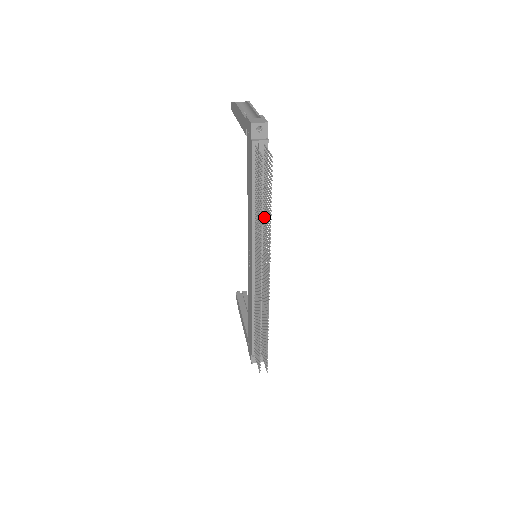
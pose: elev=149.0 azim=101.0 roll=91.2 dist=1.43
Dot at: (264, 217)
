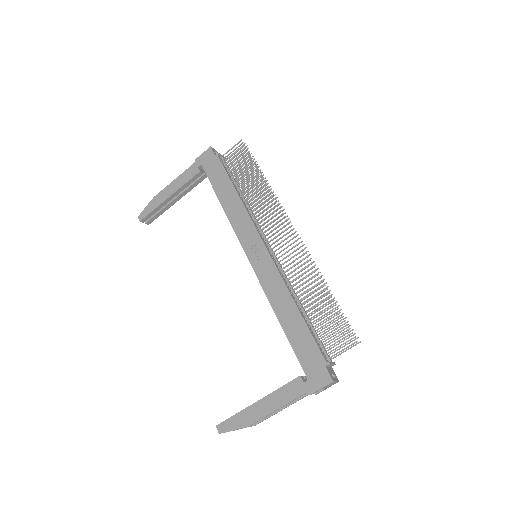
Dot at: (251, 204)
